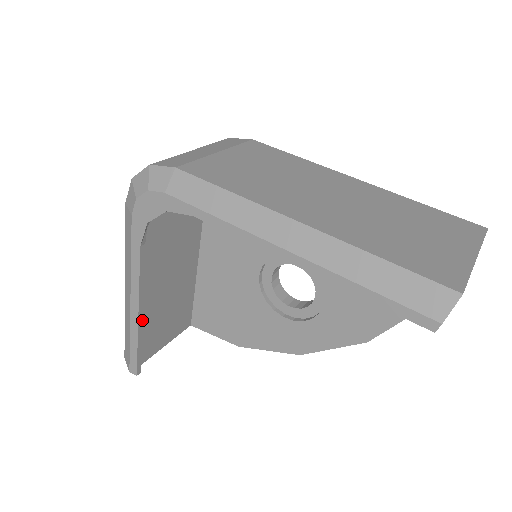
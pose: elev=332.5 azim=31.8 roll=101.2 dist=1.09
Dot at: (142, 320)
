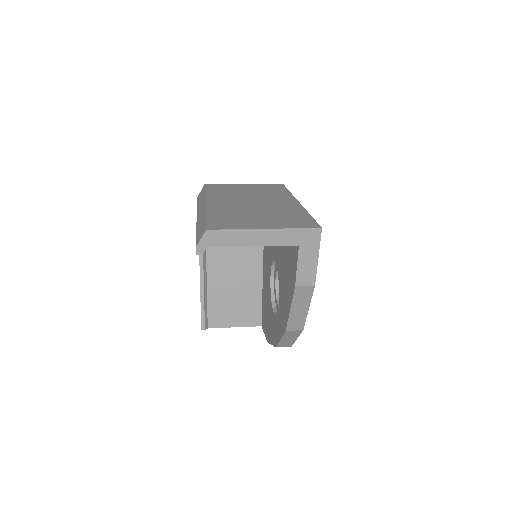
Dot at: (204, 288)
